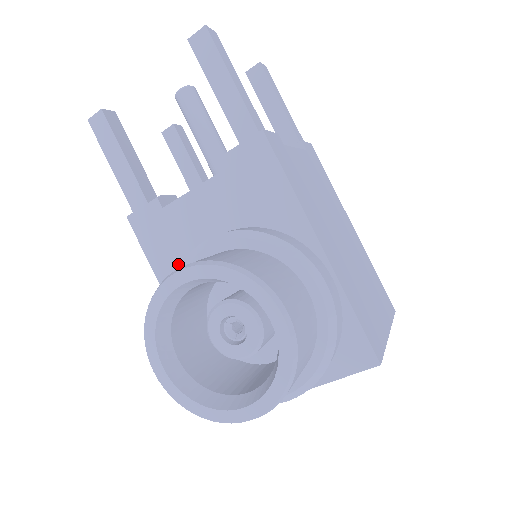
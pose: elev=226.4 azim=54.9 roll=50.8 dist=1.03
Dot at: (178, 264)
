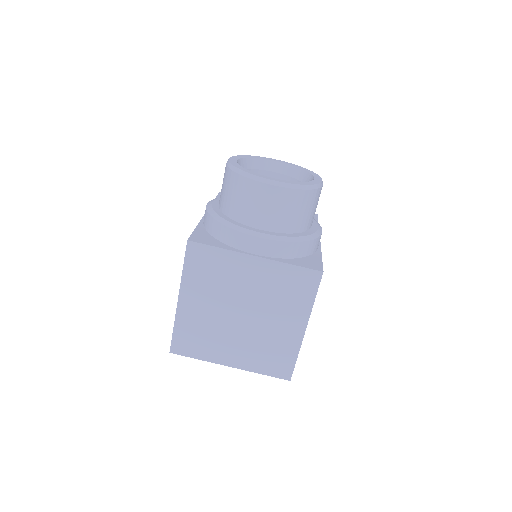
Dot at: occluded
